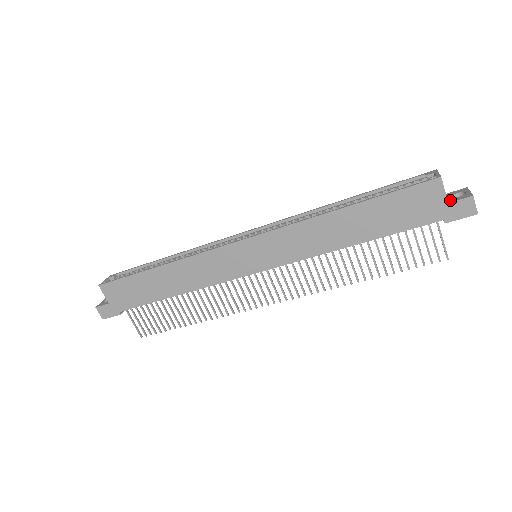
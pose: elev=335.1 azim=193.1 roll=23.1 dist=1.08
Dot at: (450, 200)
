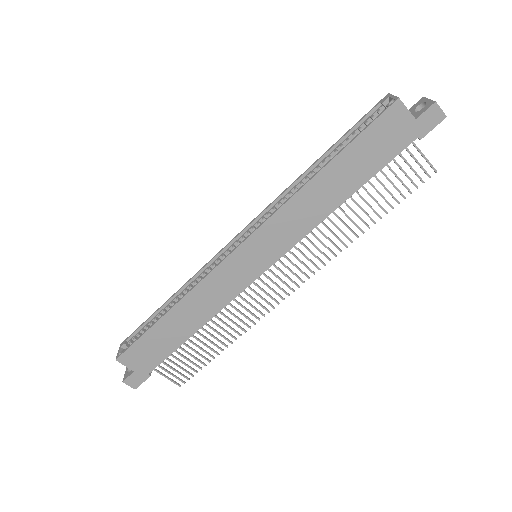
Dot at: (415, 116)
